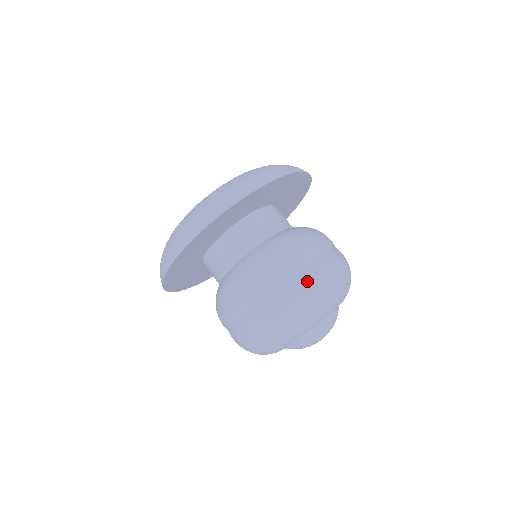
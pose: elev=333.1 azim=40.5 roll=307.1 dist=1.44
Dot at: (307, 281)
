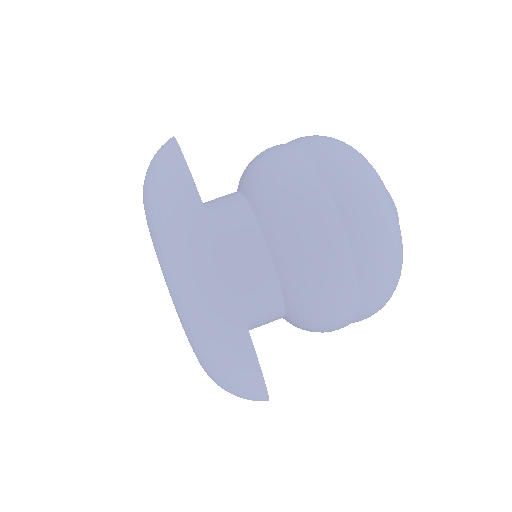
Dot at: (311, 138)
